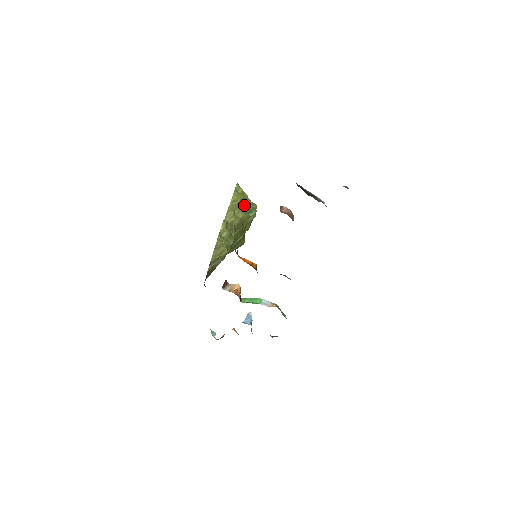
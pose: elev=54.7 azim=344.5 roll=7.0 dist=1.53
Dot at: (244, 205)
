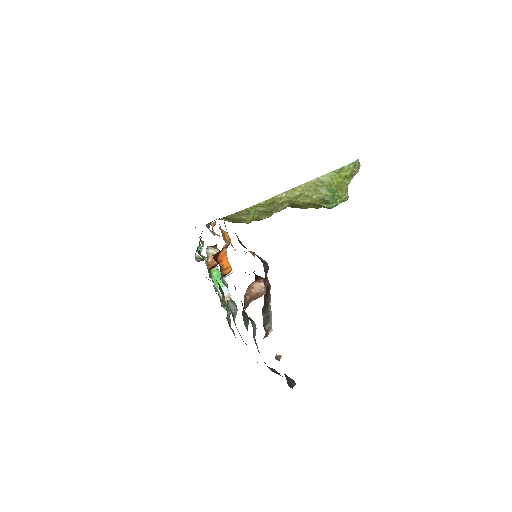
Dot at: (324, 194)
